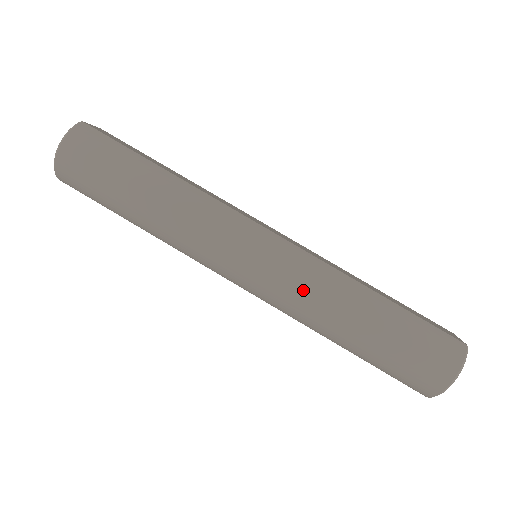
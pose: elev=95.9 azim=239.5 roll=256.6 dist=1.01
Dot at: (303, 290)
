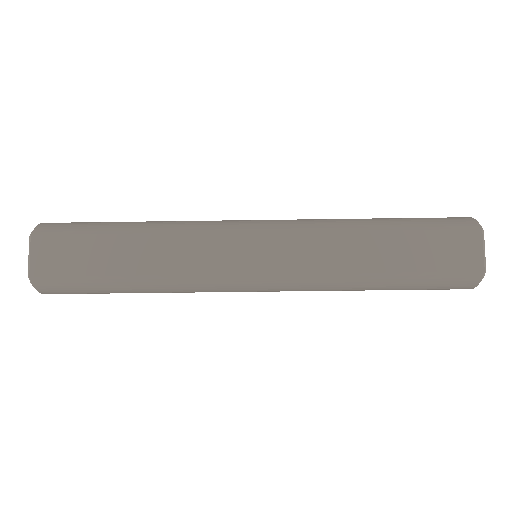
Dot at: occluded
